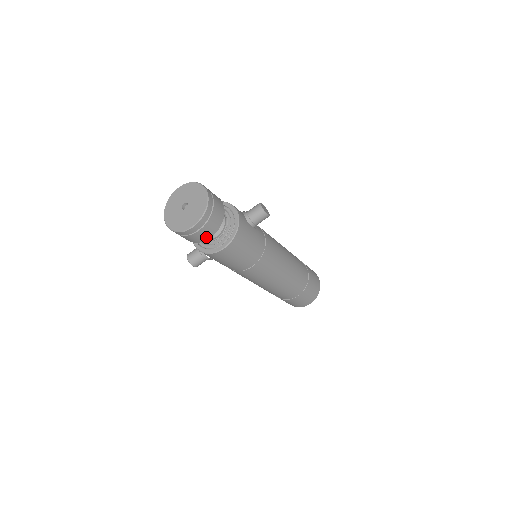
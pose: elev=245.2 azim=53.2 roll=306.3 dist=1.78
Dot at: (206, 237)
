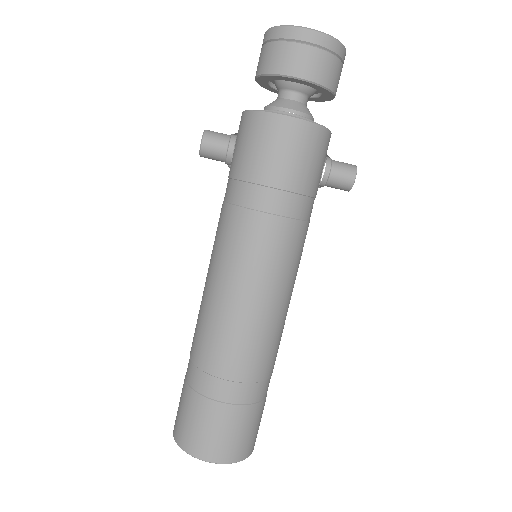
Dot at: (299, 70)
